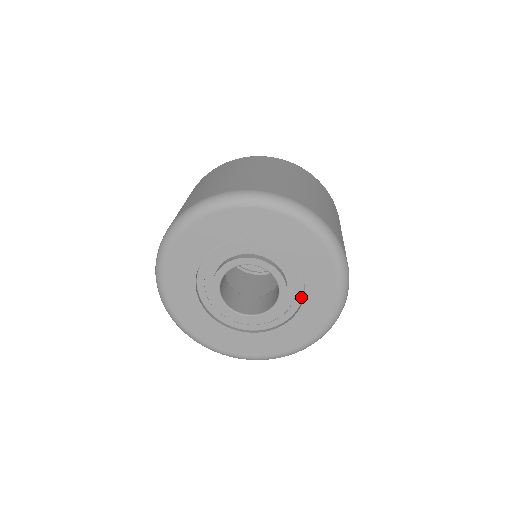
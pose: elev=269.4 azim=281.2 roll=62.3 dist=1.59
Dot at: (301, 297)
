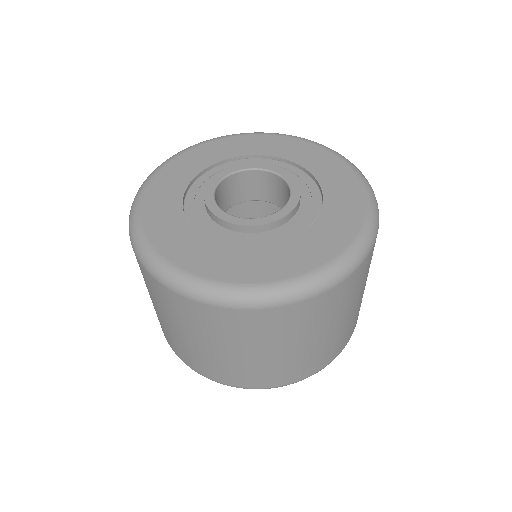
Dot at: (318, 194)
